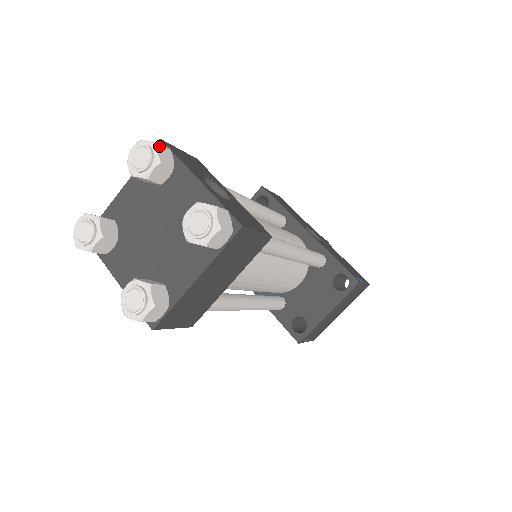
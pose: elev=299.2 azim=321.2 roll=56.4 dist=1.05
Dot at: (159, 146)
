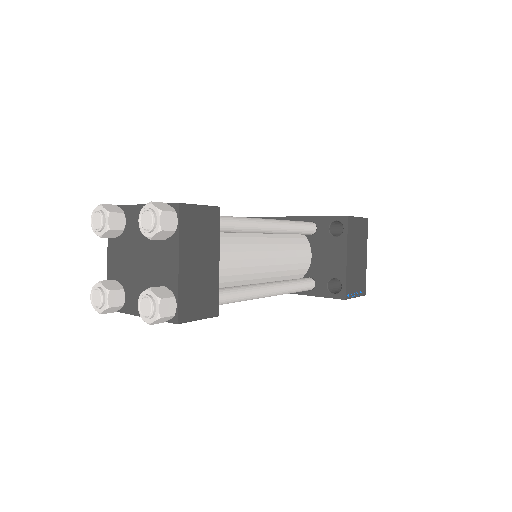
Dot at: (104, 205)
